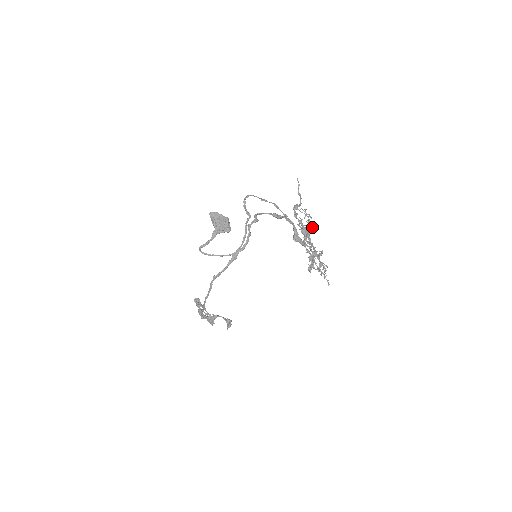
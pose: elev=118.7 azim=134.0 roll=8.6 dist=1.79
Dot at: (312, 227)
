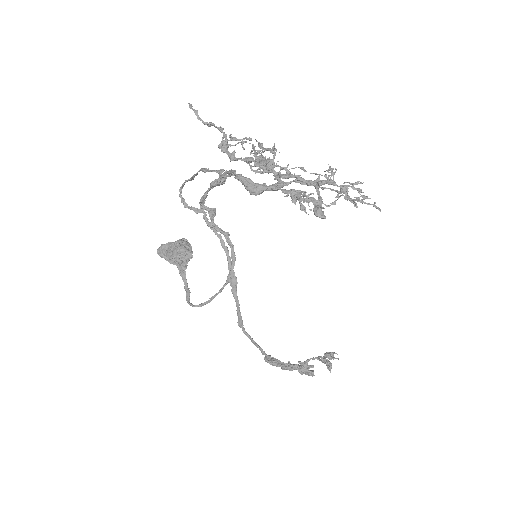
Dot at: (270, 150)
